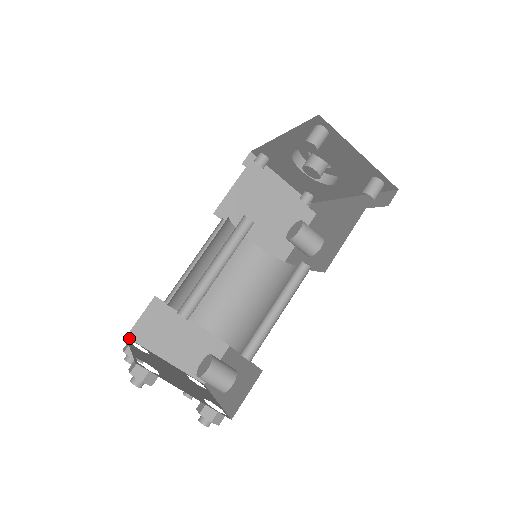
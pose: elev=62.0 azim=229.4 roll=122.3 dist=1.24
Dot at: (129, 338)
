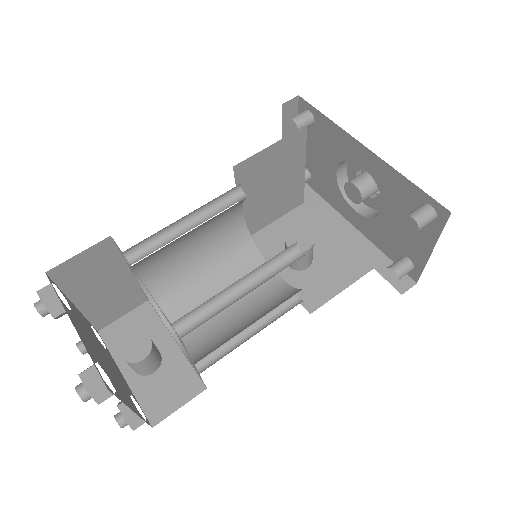
Dot at: (48, 274)
